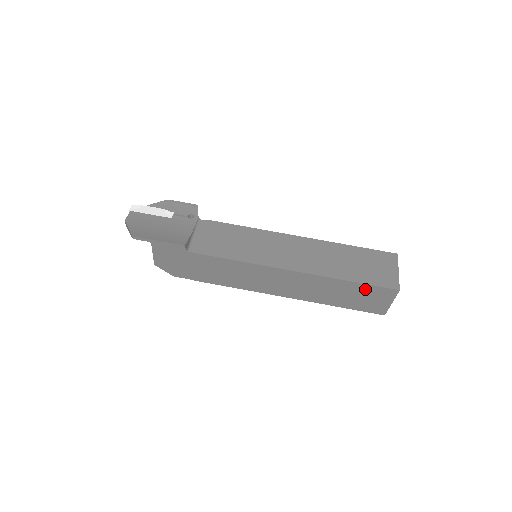
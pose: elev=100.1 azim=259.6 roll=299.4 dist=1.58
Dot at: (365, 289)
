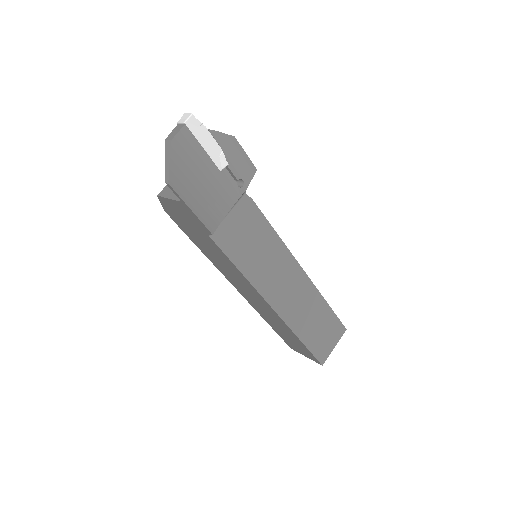
Dot at: (304, 348)
